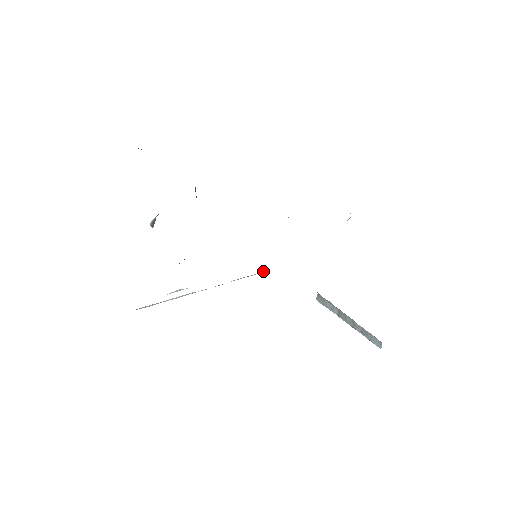
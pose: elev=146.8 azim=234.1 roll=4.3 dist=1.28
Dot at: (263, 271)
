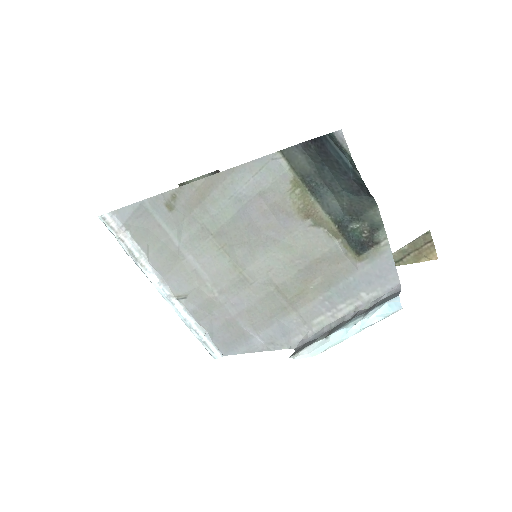
Dot at: (221, 352)
